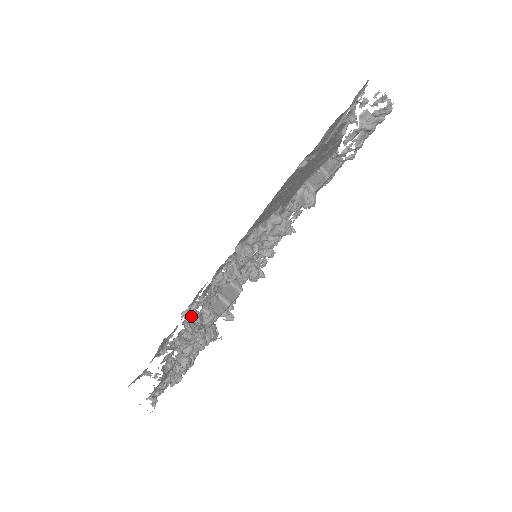
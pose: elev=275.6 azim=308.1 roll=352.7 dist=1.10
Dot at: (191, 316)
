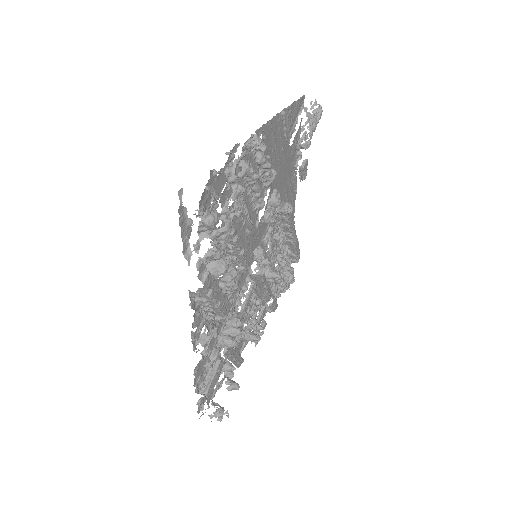
Dot at: (233, 155)
